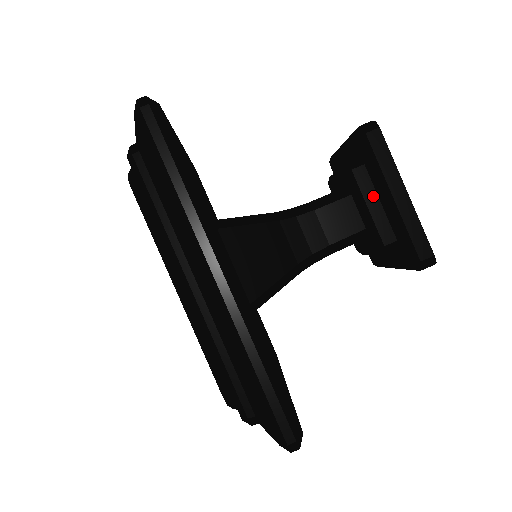
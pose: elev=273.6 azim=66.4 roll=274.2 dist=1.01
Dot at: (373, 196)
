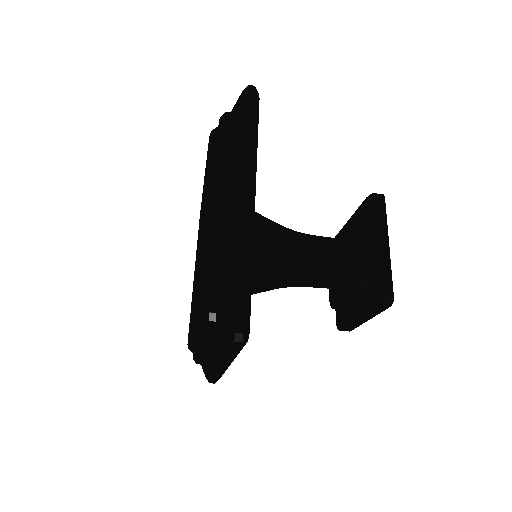
Dot at: (353, 299)
